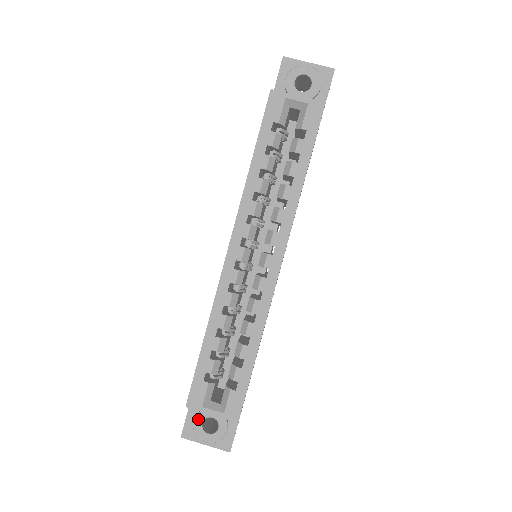
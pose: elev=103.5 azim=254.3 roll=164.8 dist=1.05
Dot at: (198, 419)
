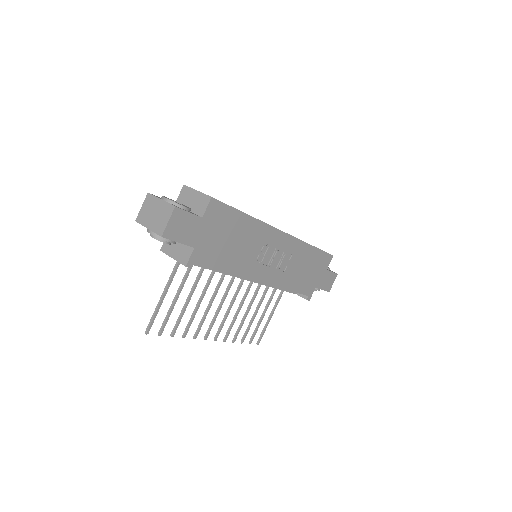
Dot at: (172, 200)
